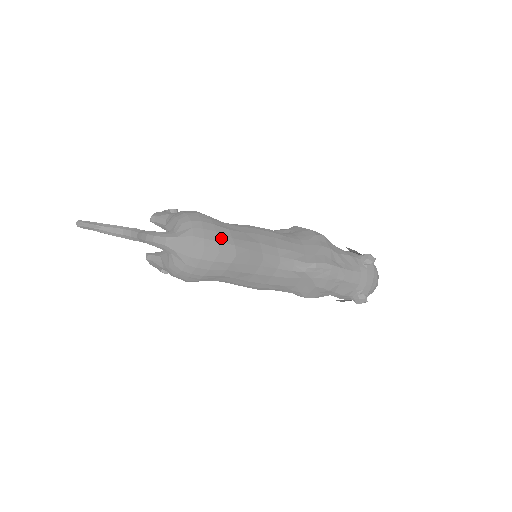
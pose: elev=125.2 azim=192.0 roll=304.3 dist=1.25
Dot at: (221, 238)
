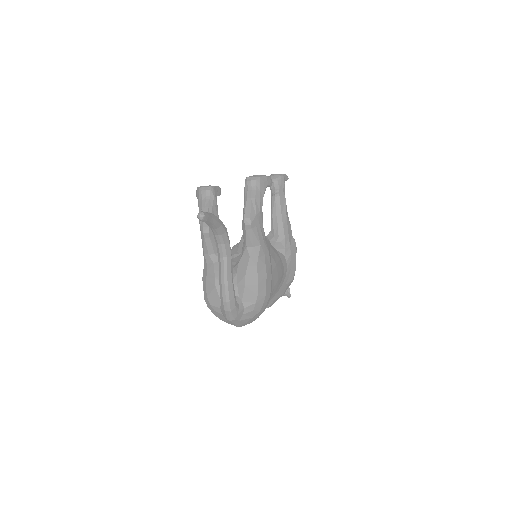
Dot at: occluded
